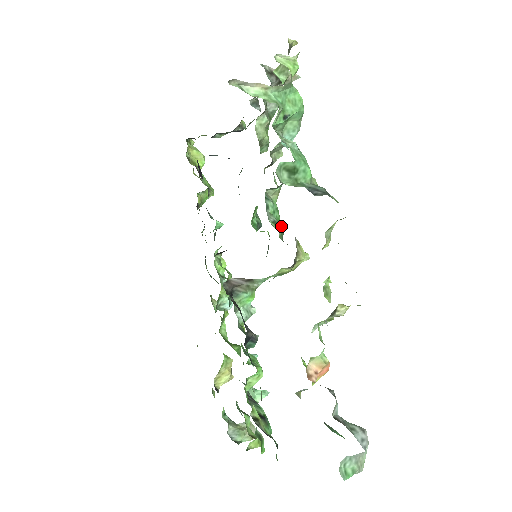
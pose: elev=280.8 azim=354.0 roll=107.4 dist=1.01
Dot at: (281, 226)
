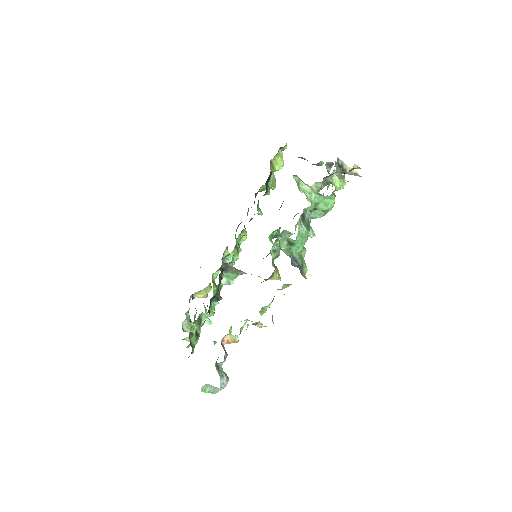
Dot at: (278, 254)
